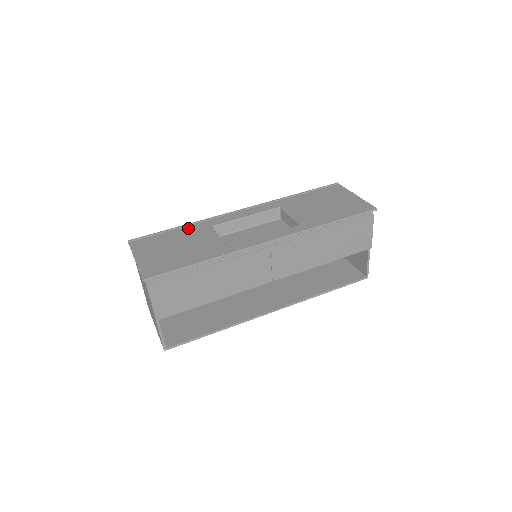
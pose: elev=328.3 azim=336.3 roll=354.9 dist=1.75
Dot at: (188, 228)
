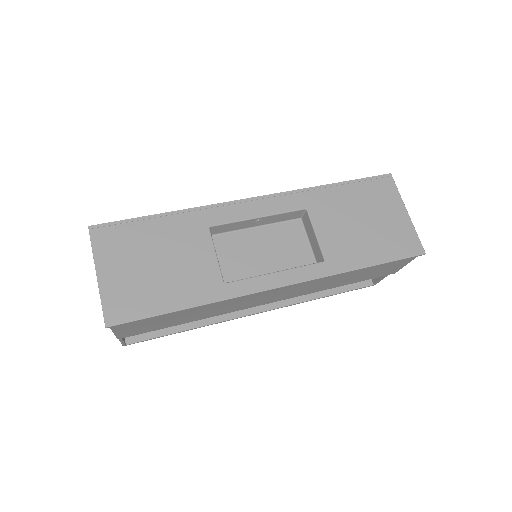
Dot at: (176, 221)
